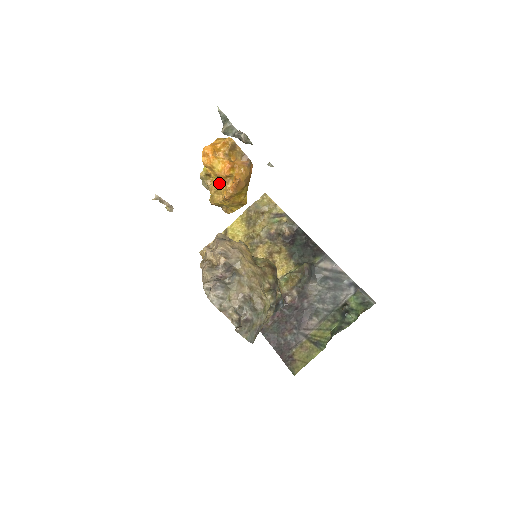
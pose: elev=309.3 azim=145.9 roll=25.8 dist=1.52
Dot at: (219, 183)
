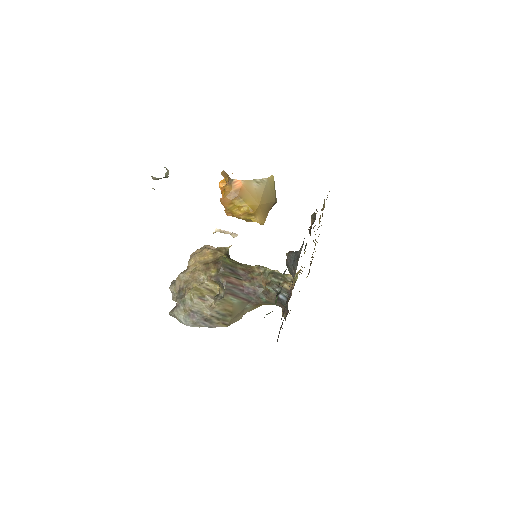
Dot at: occluded
